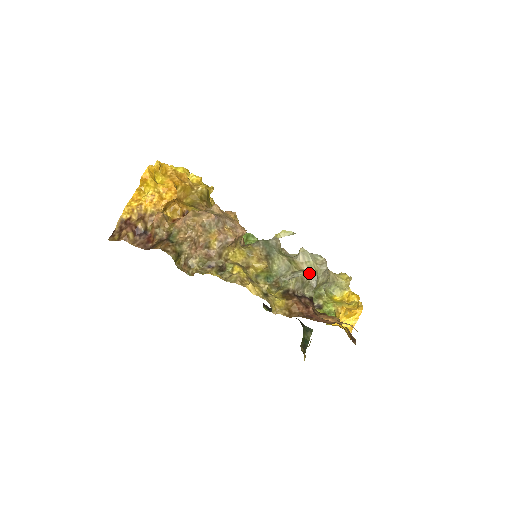
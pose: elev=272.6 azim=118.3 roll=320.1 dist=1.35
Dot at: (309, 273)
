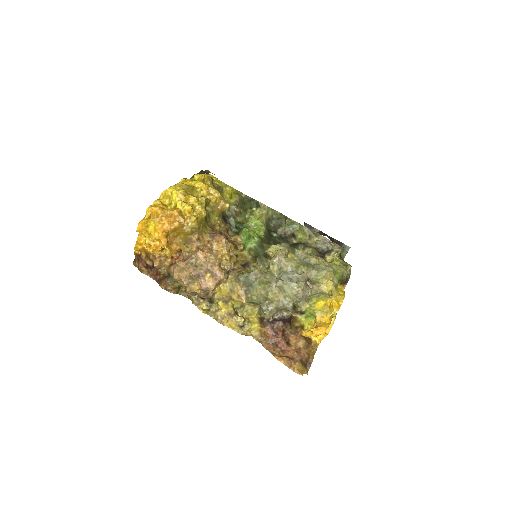
Dot at: (283, 303)
